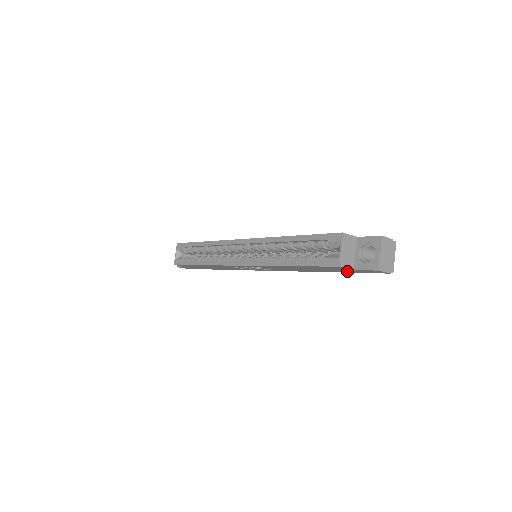
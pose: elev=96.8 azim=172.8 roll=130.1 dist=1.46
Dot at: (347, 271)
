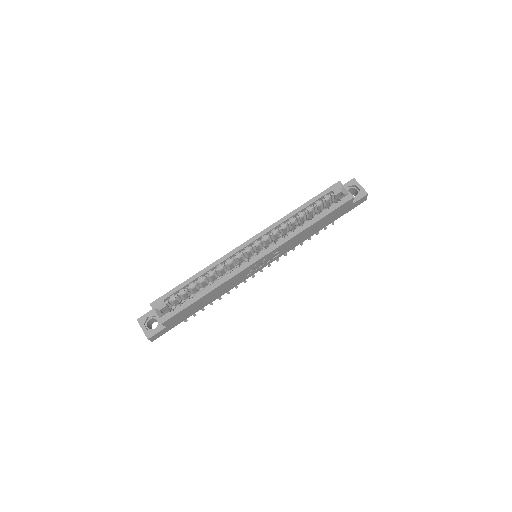
Dot at: (343, 213)
